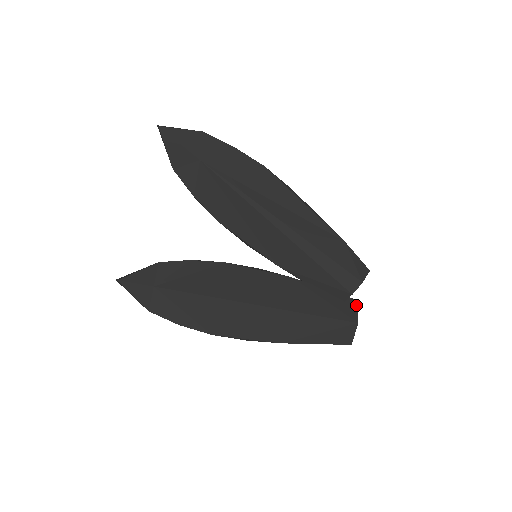
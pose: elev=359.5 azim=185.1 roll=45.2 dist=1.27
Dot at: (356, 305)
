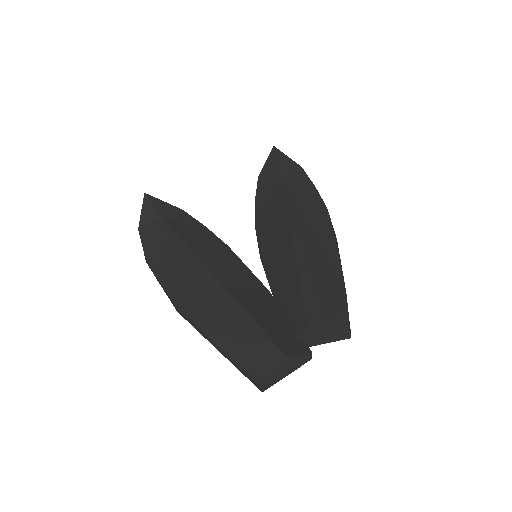
Dot at: (305, 351)
